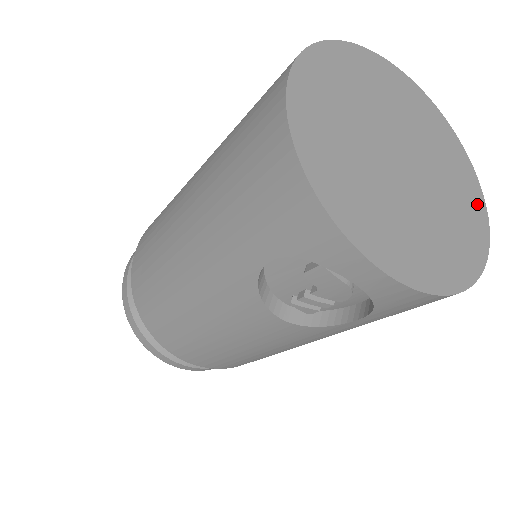
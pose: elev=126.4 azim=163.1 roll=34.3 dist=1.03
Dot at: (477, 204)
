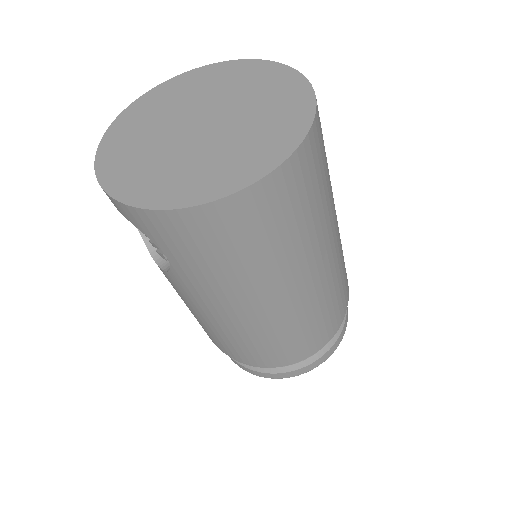
Dot at: (281, 147)
